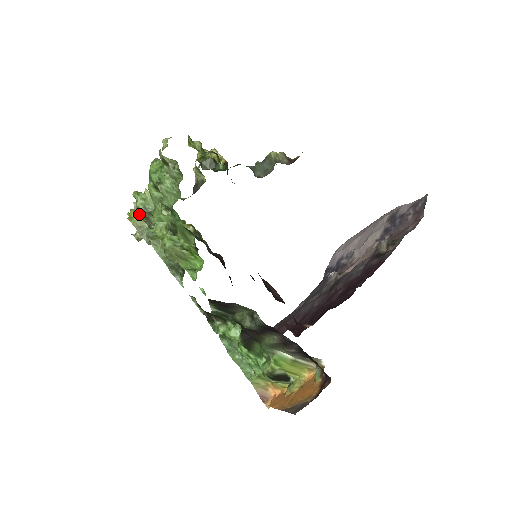
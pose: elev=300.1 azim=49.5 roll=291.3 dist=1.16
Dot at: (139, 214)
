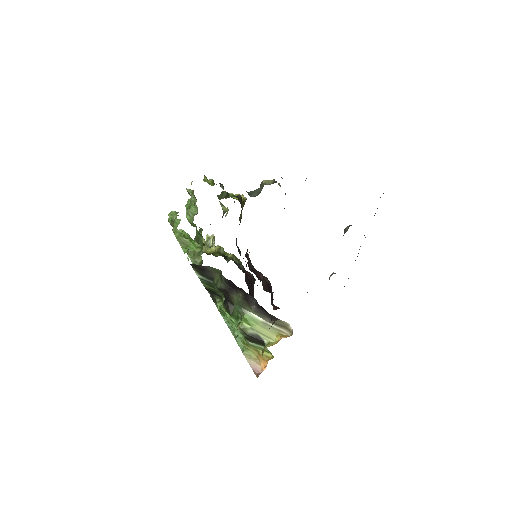
Dot at: occluded
